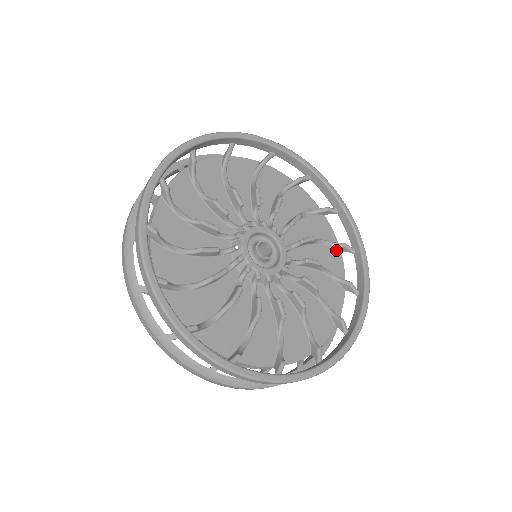
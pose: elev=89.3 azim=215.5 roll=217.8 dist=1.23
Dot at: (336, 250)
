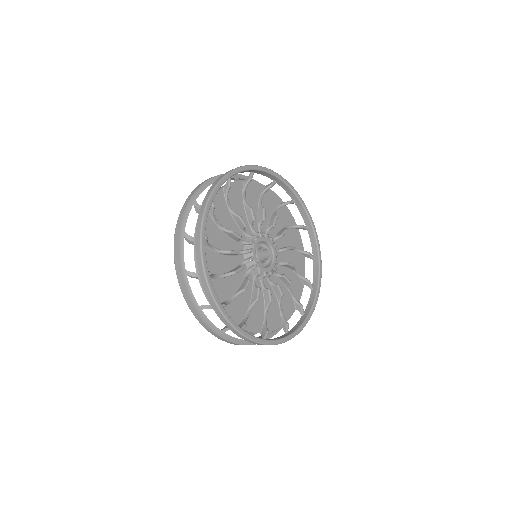
Dot at: (280, 322)
